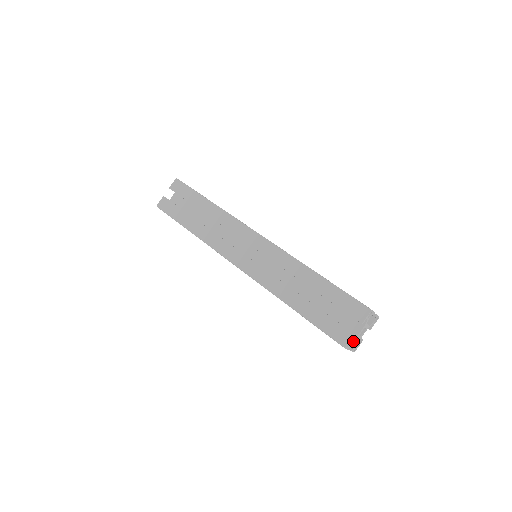
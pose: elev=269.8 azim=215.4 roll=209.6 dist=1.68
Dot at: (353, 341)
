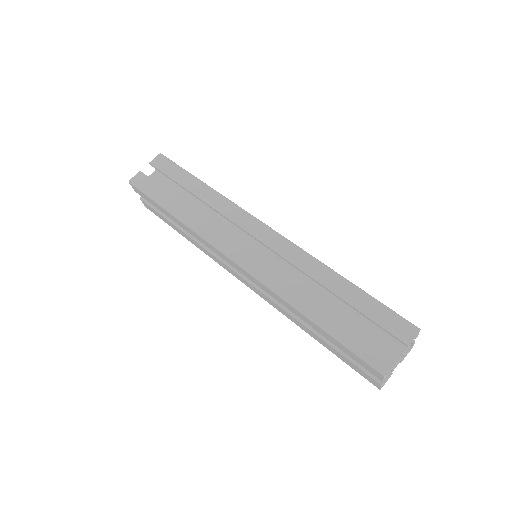
Dot at: occluded
